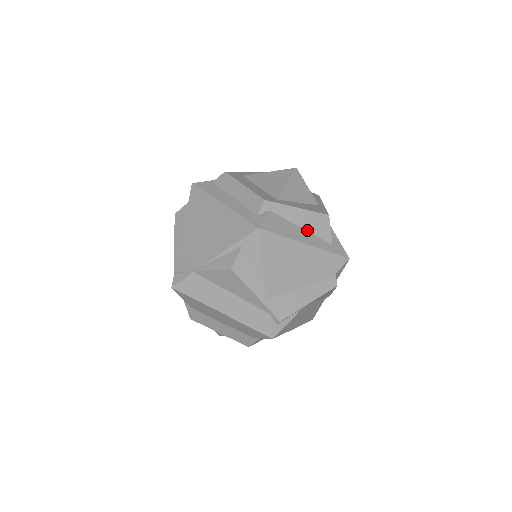
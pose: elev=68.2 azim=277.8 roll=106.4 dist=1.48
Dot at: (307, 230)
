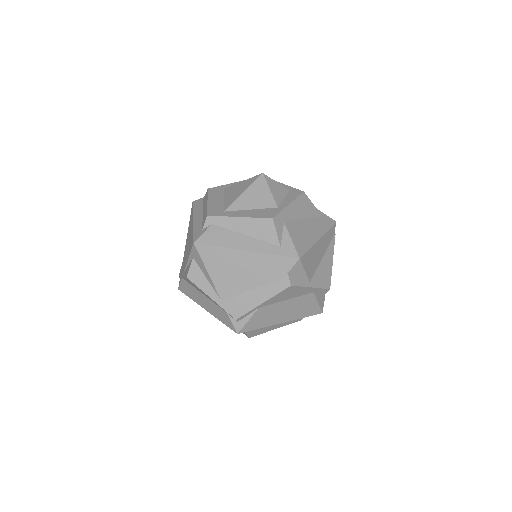
Dot at: (251, 236)
